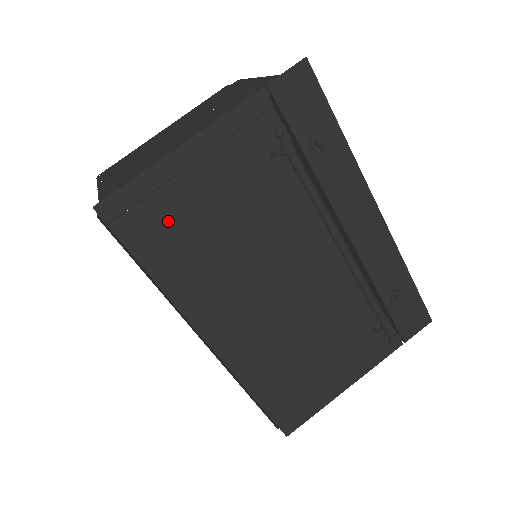
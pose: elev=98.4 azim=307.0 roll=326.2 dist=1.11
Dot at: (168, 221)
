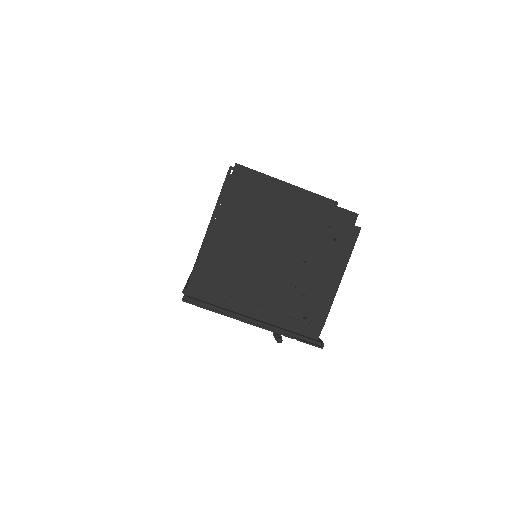
Dot at: occluded
